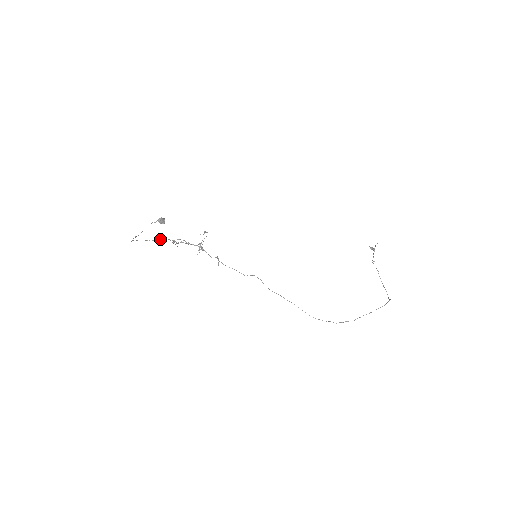
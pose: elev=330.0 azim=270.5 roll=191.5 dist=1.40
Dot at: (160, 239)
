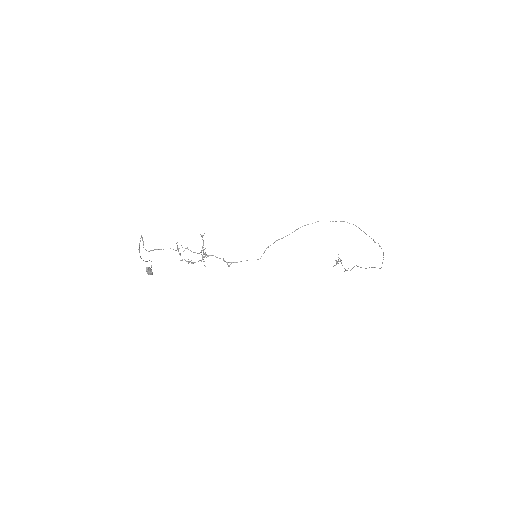
Dot at: occluded
